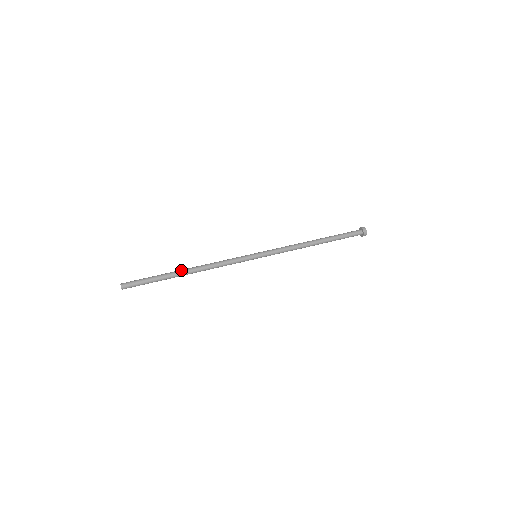
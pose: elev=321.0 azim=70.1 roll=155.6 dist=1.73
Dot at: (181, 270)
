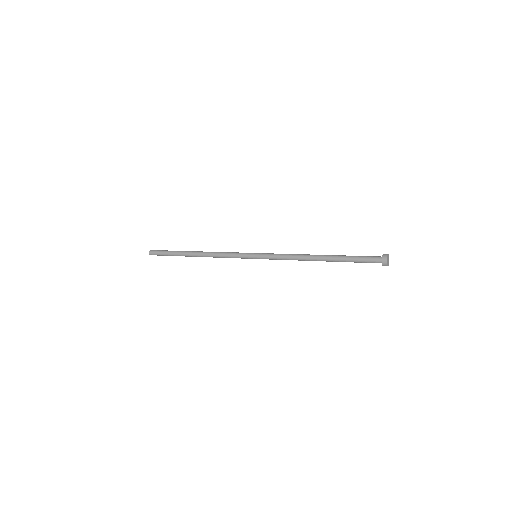
Dot at: occluded
